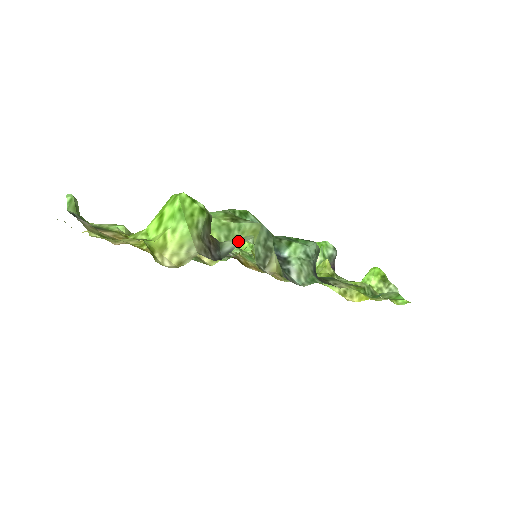
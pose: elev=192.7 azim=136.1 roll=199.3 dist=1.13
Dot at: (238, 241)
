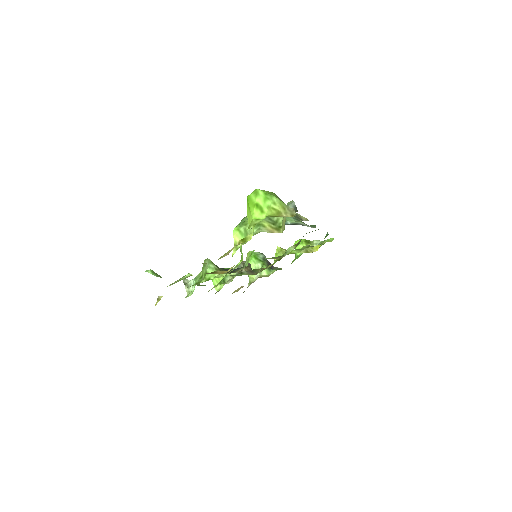
Dot at: (291, 204)
